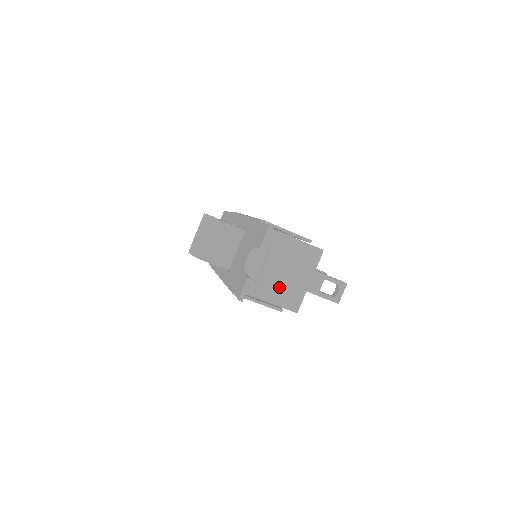
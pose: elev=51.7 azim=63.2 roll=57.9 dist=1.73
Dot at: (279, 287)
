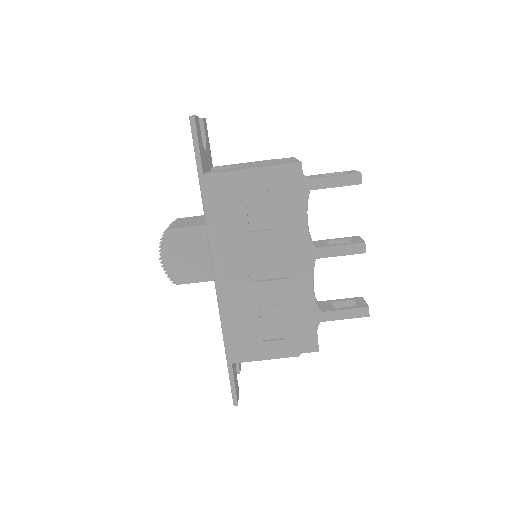
Dot at: (261, 165)
